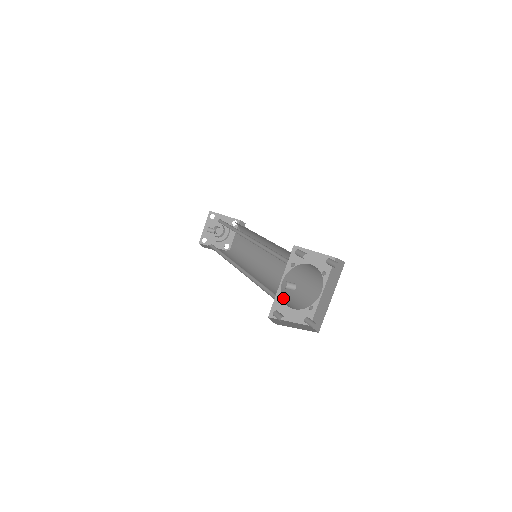
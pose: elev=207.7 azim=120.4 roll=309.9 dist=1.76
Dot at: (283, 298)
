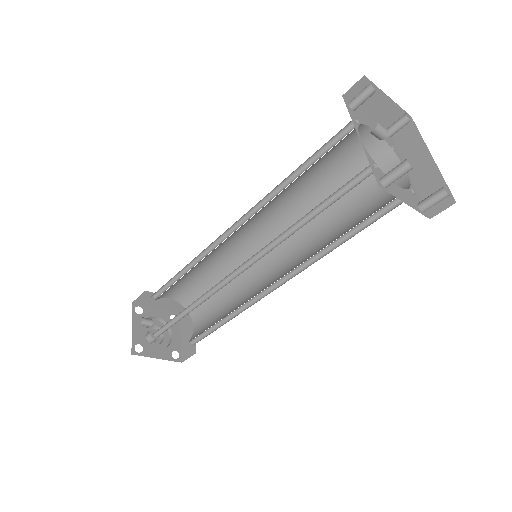
Dot at: occluded
